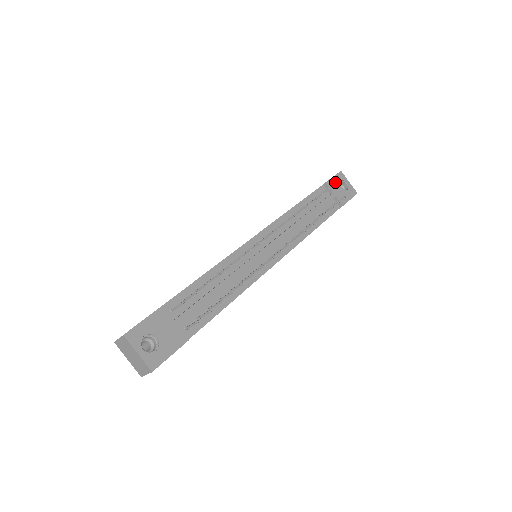
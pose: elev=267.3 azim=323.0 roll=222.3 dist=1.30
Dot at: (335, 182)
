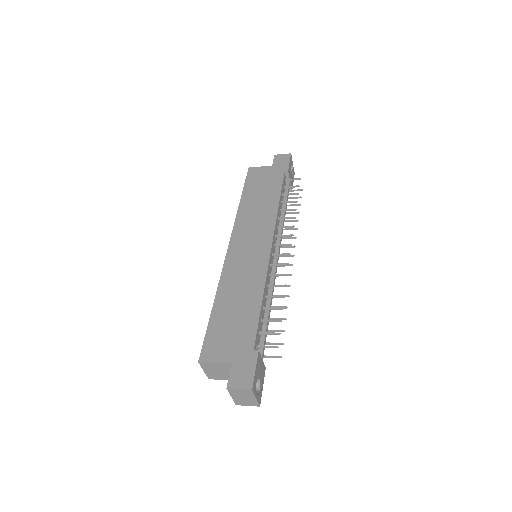
Dot at: (290, 168)
